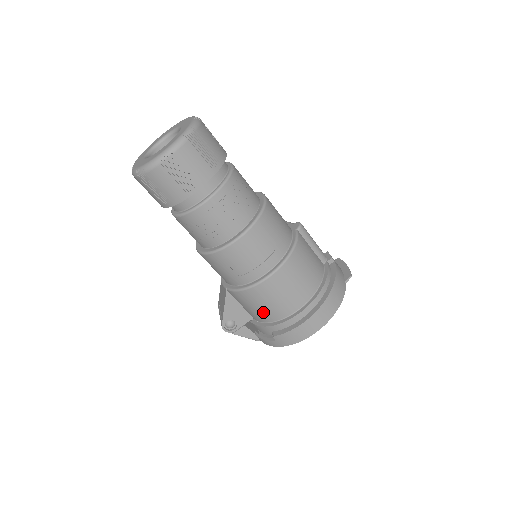
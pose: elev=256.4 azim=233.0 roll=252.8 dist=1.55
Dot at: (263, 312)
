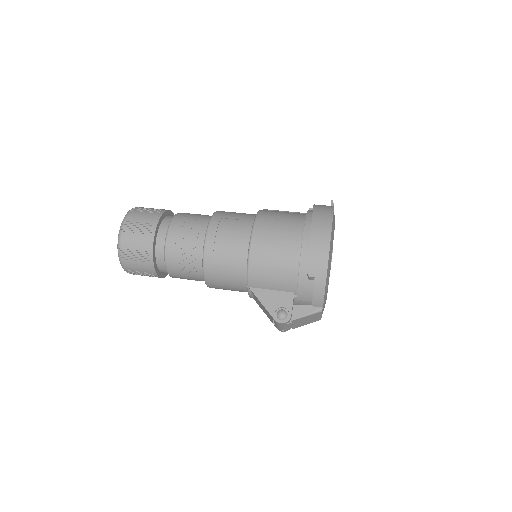
Dot at: (282, 268)
